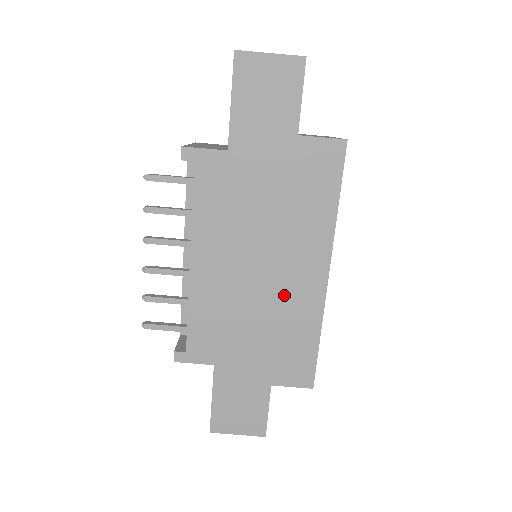
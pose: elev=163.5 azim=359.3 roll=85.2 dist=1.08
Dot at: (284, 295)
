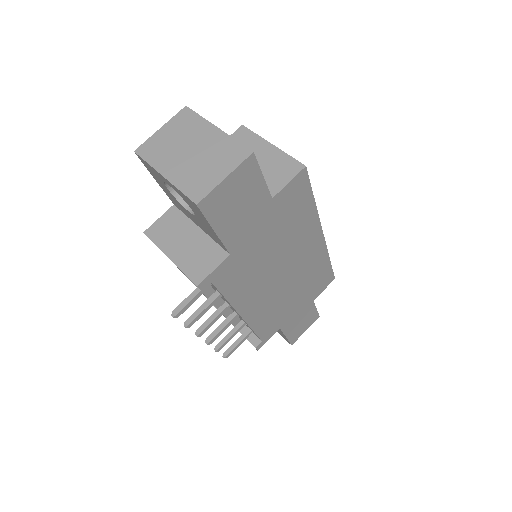
Dot at: (303, 268)
